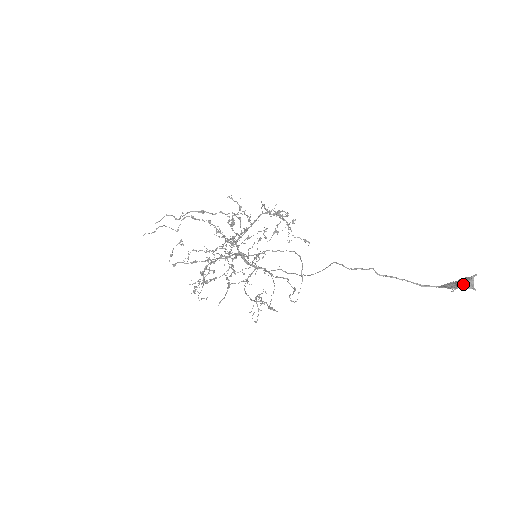
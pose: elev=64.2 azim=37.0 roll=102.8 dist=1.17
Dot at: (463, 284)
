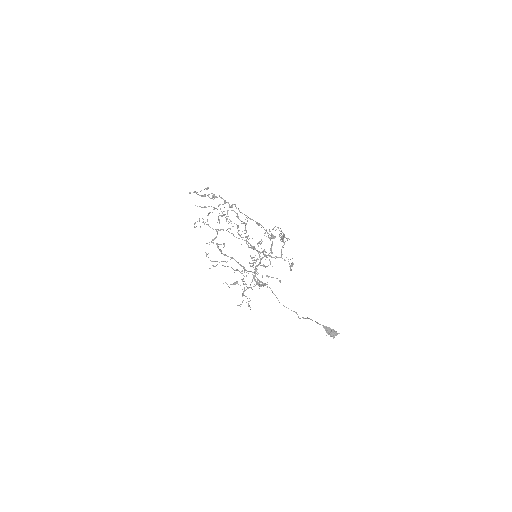
Dot at: (332, 335)
